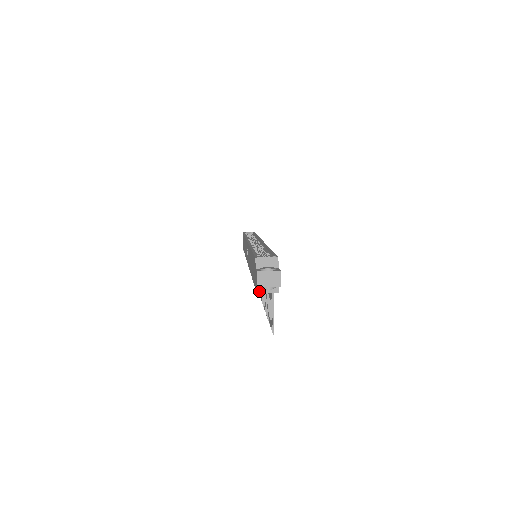
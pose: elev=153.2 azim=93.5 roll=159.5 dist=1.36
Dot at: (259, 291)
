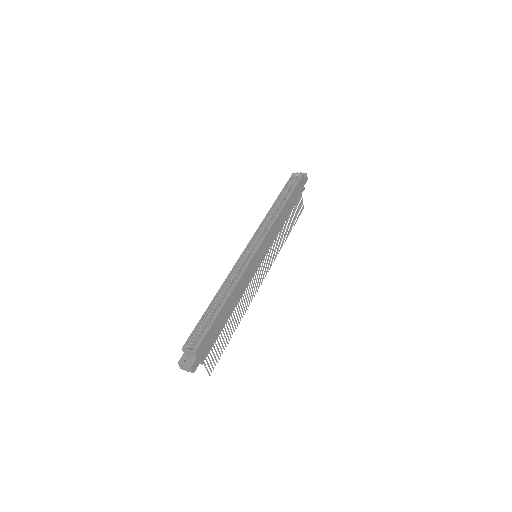
Dot at: occluded
